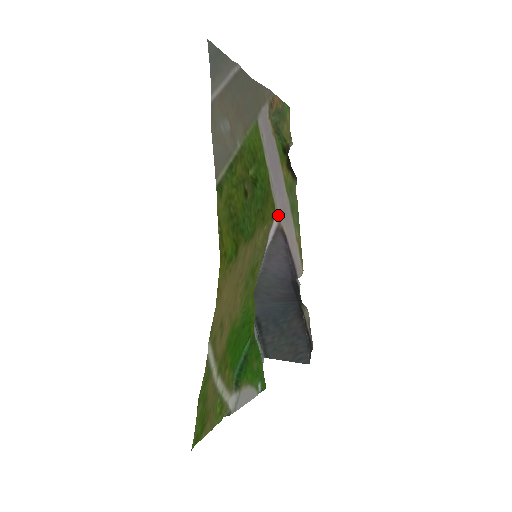
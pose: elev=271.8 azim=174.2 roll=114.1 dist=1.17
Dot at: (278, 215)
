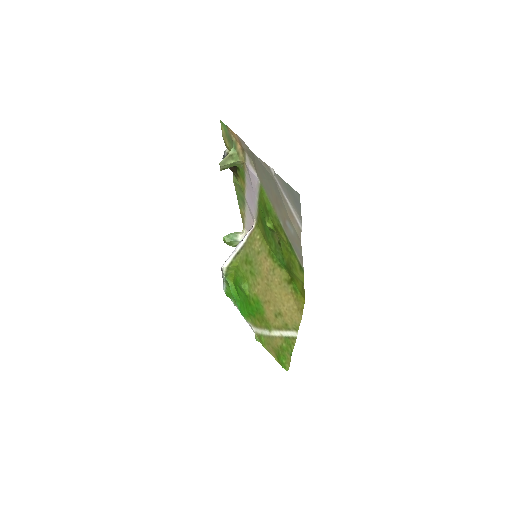
Dot at: (254, 220)
